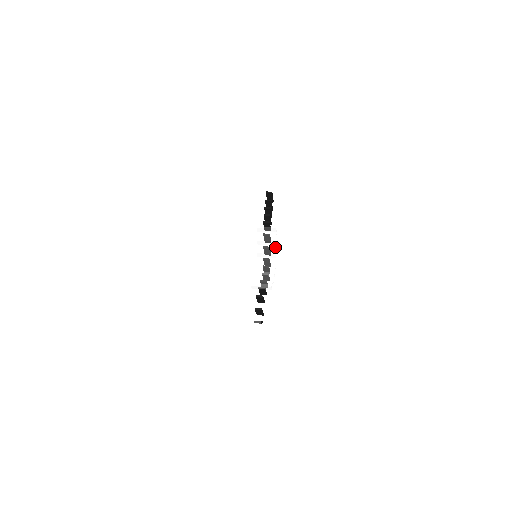
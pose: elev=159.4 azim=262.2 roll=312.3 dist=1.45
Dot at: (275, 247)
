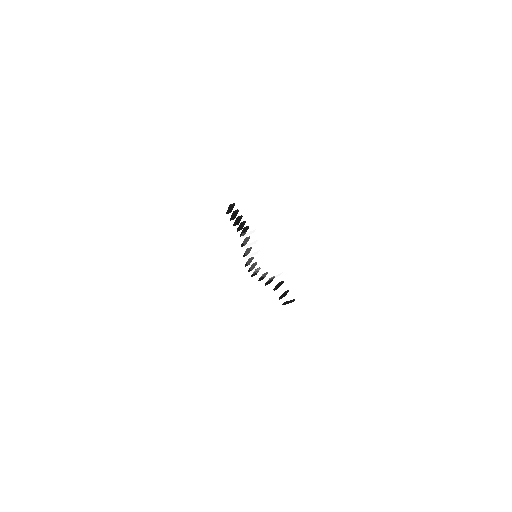
Dot at: (256, 245)
